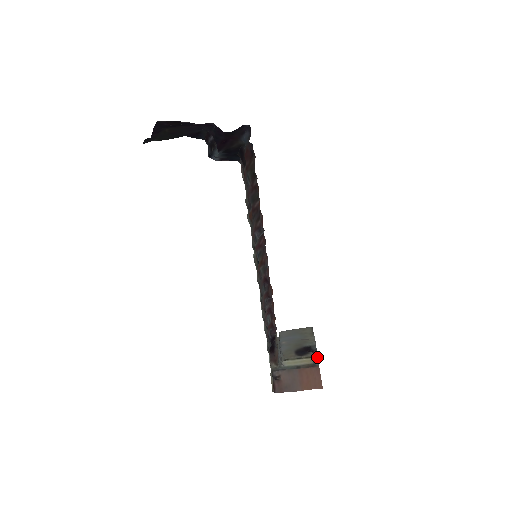
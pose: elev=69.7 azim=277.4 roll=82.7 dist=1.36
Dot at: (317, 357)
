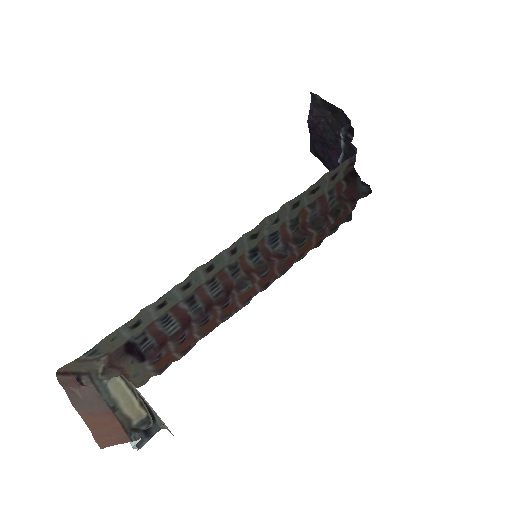
Dot at: (151, 421)
